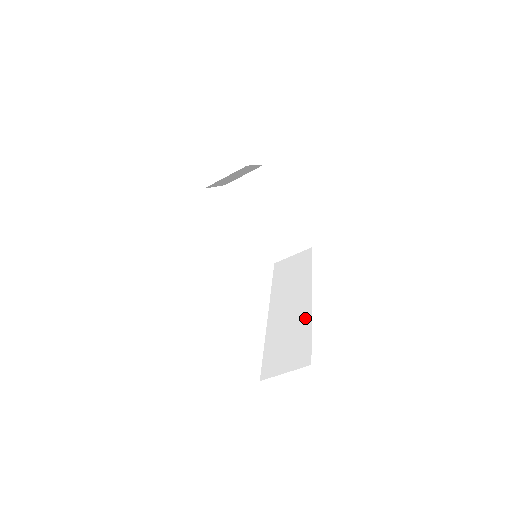
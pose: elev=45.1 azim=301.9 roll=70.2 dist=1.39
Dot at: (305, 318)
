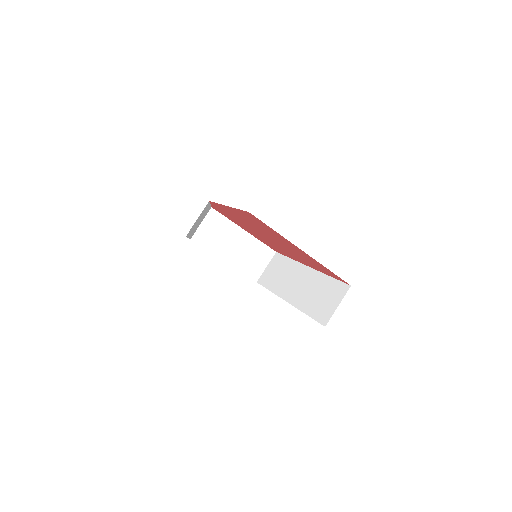
Dot at: (317, 277)
